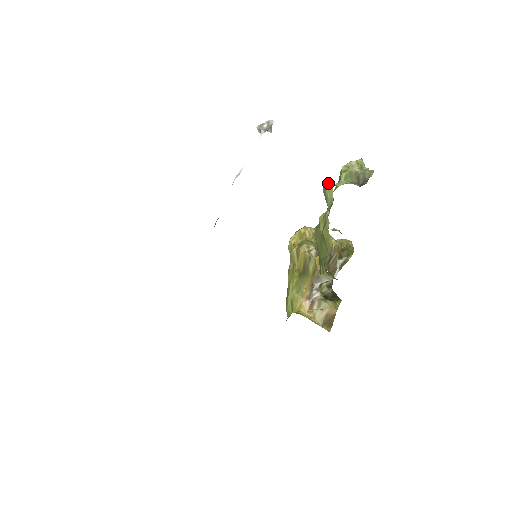
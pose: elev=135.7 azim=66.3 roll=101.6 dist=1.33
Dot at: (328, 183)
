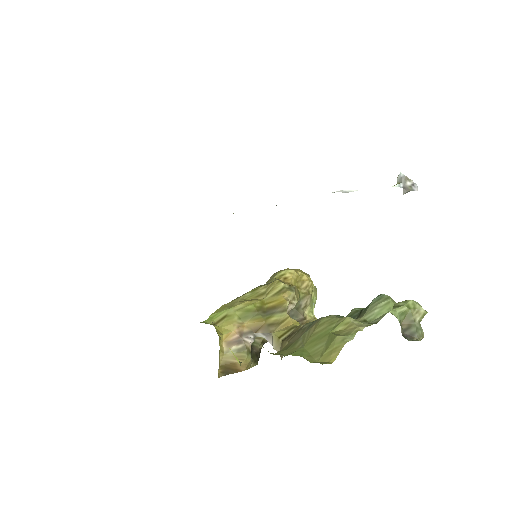
Dot at: (390, 301)
